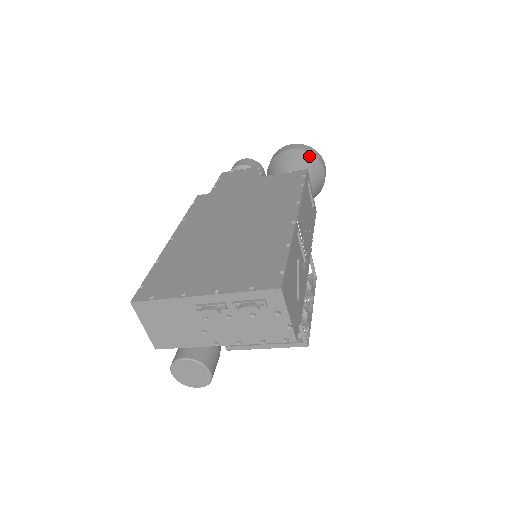
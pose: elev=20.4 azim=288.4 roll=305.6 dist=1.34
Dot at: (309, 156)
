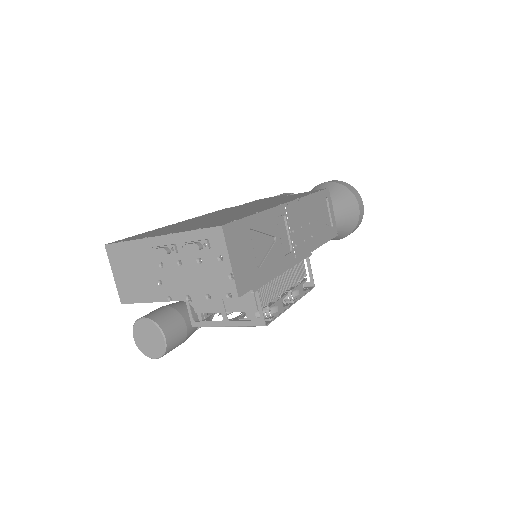
Dot at: (342, 188)
